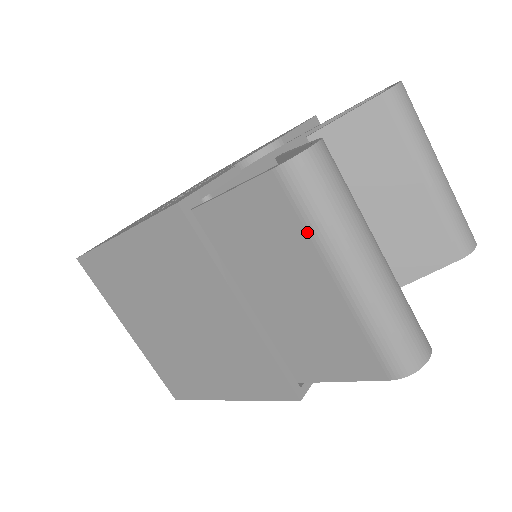
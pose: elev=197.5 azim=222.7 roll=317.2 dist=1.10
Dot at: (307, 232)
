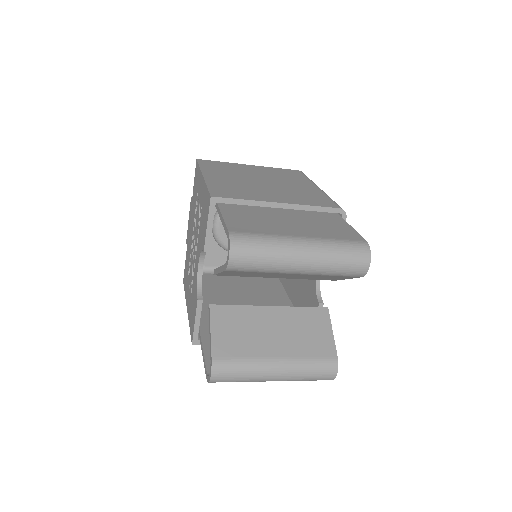
Dot at: occluded
